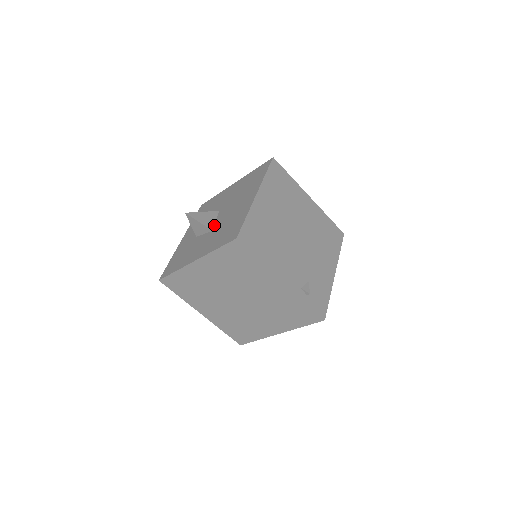
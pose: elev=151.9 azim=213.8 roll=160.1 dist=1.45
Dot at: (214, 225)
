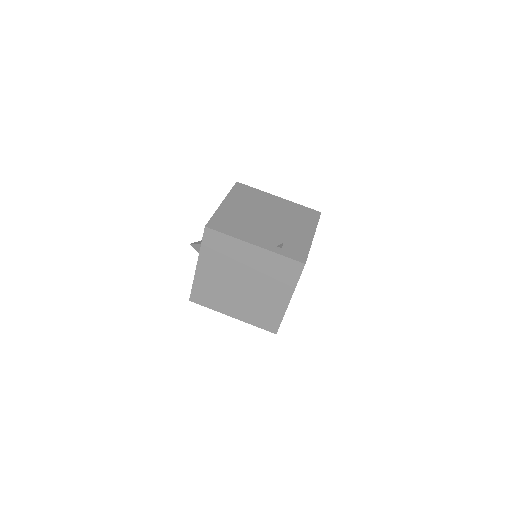
Dot at: occluded
